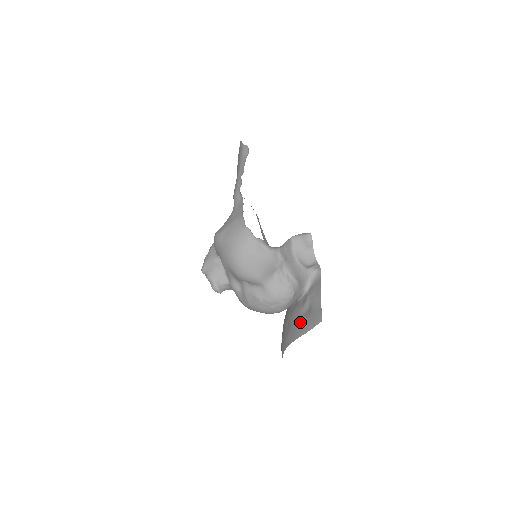
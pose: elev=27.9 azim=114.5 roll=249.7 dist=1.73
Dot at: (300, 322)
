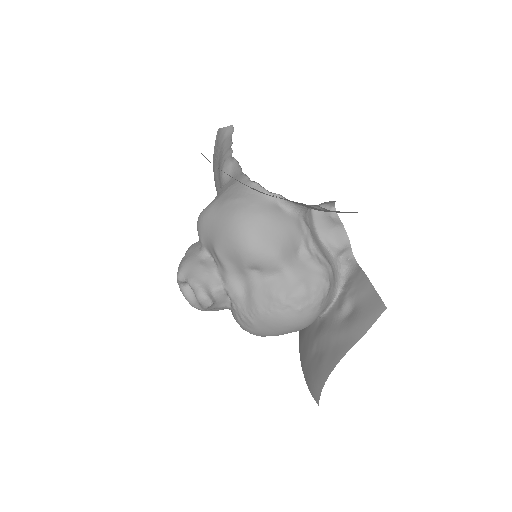
Dot at: (342, 332)
